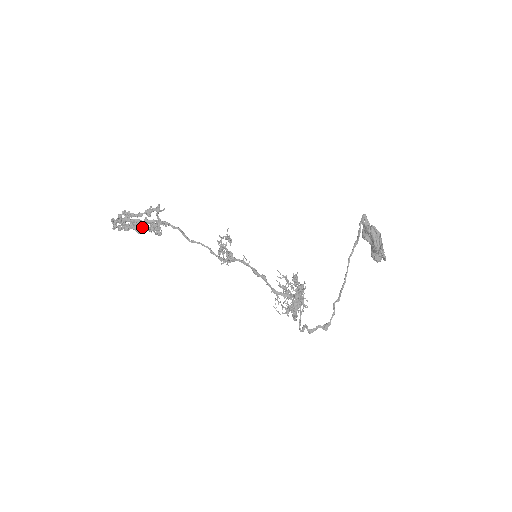
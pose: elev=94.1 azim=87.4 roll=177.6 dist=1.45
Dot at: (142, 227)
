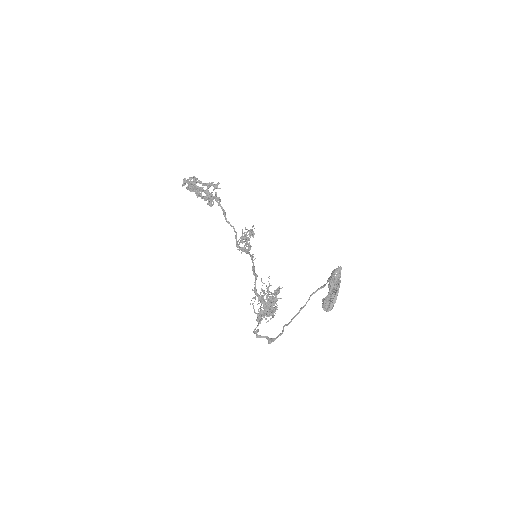
Dot at: occluded
